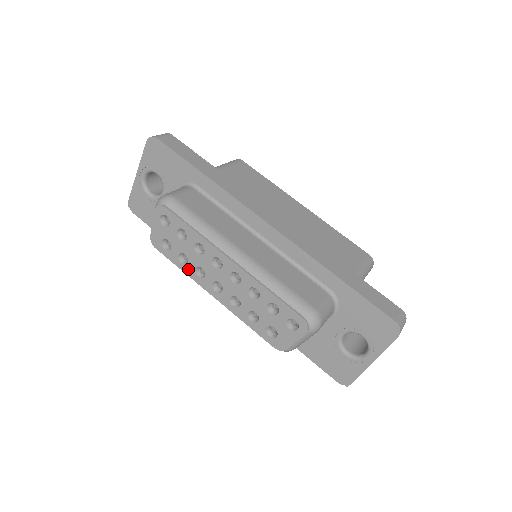
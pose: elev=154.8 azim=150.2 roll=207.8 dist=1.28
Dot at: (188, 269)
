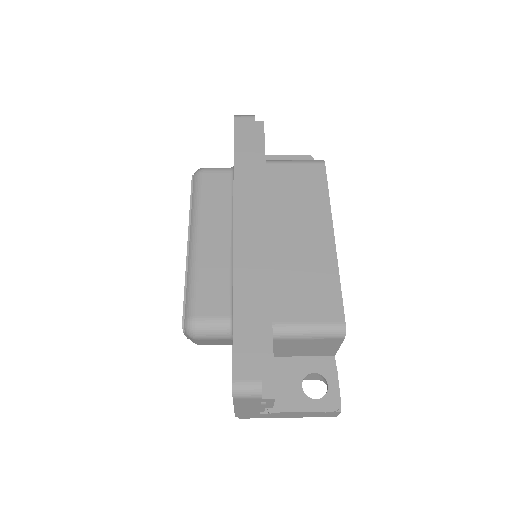
Dot at: occluded
